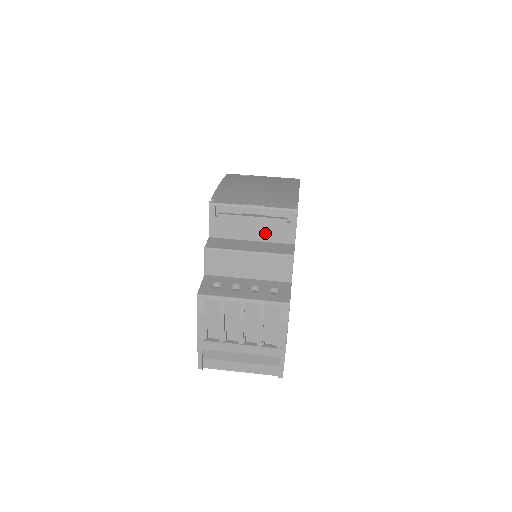
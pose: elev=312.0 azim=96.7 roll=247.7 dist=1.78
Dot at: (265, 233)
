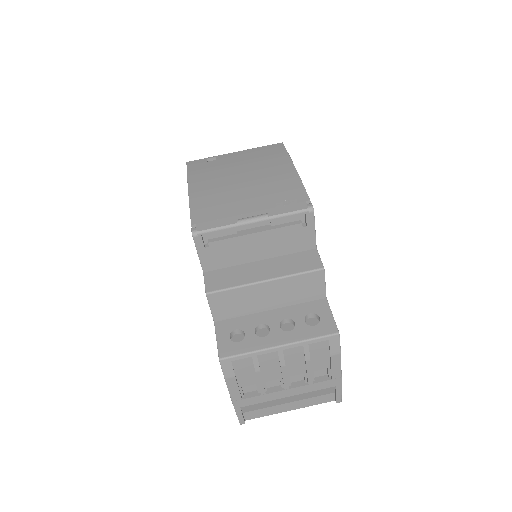
Dot at: (276, 247)
